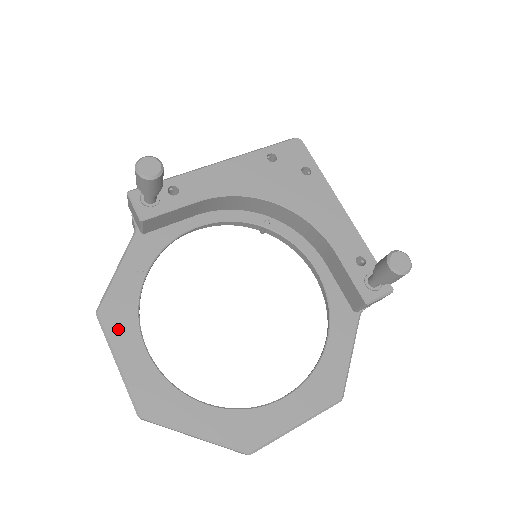
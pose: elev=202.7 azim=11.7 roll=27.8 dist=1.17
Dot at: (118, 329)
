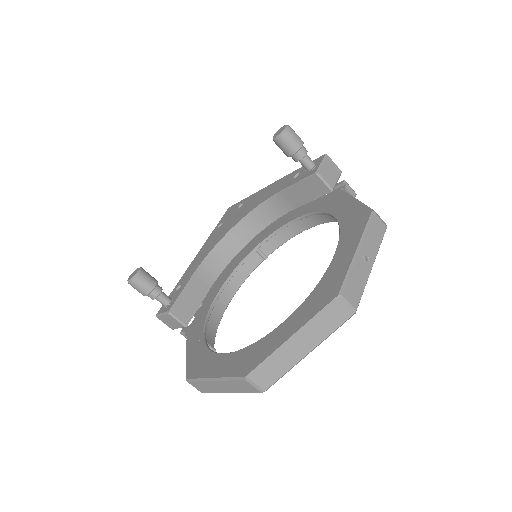
Dot at: (203, 369)
